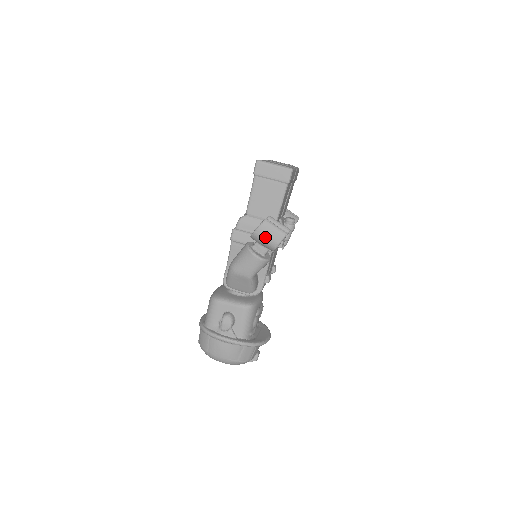
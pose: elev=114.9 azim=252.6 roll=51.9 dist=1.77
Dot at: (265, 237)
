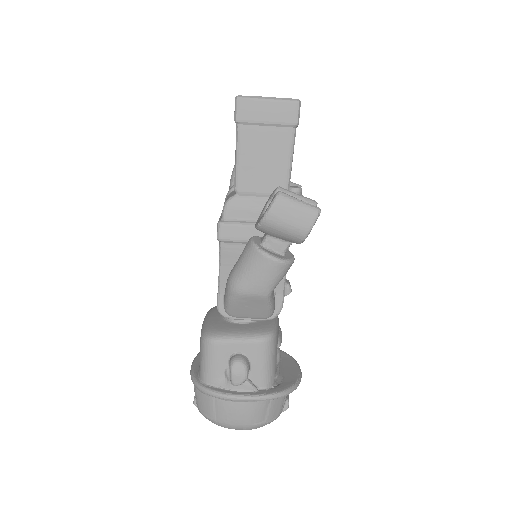
Dot at: (284, 223)
